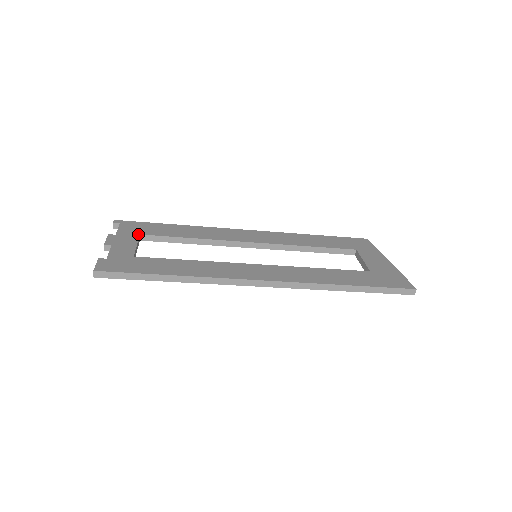
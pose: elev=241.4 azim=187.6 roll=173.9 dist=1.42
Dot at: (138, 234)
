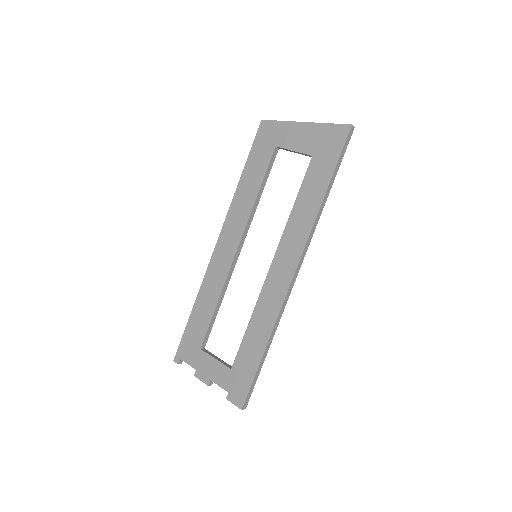
Dot at: (200, 350)
